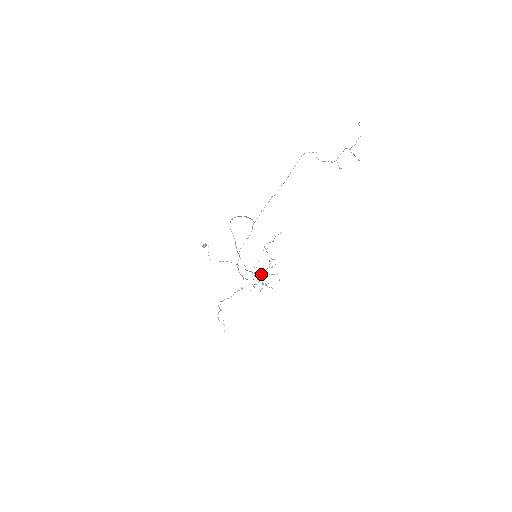
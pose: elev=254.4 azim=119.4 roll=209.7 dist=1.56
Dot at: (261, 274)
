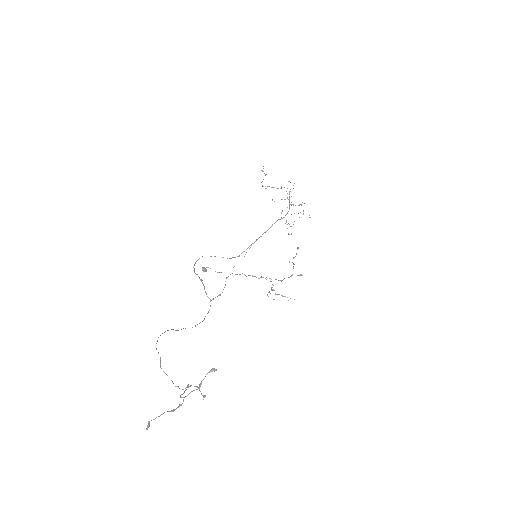
Dot at: occluded
